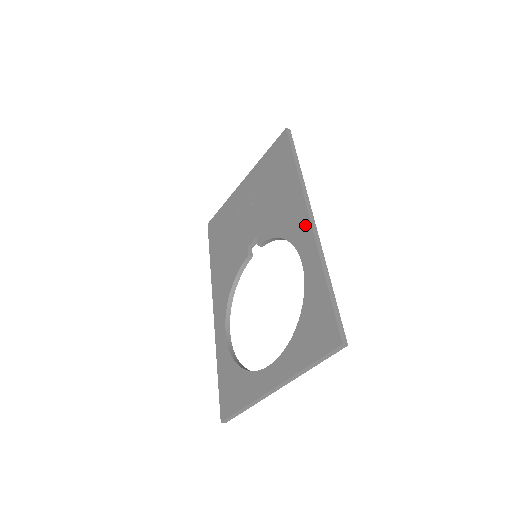
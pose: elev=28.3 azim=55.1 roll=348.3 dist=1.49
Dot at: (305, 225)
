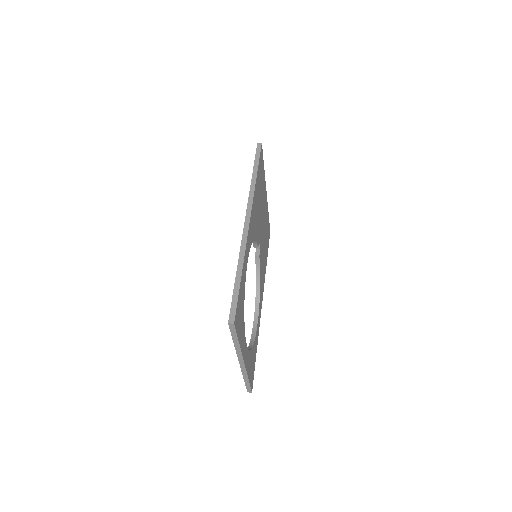
Dot at: occluded
